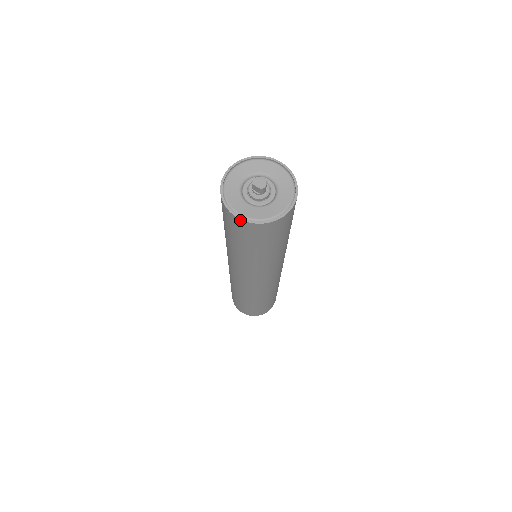
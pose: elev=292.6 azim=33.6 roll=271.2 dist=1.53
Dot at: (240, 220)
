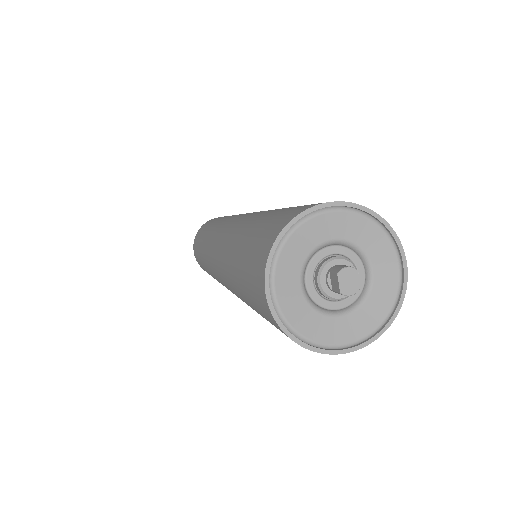
Dot at: (266, 300)
